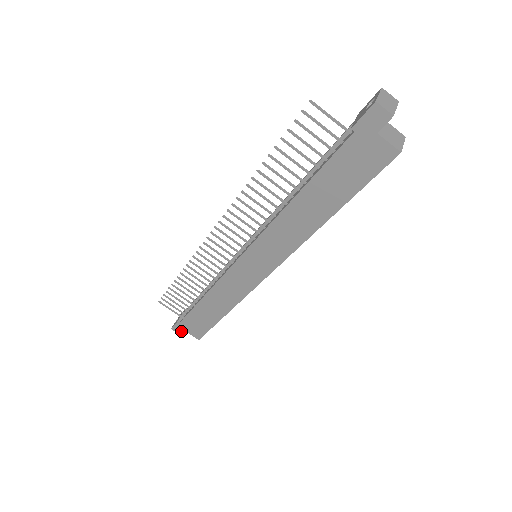
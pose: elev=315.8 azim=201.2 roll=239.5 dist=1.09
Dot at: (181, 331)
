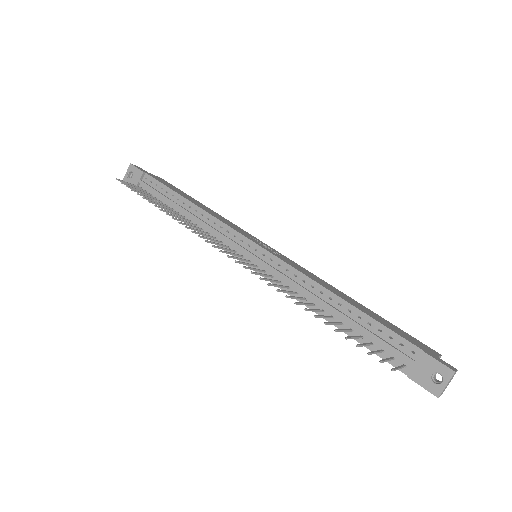
Dot at: occluded
